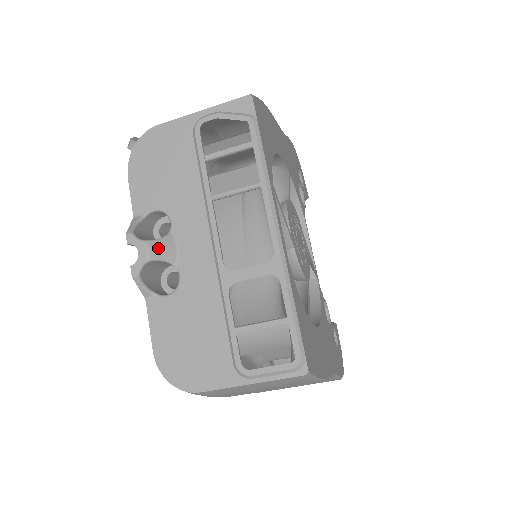
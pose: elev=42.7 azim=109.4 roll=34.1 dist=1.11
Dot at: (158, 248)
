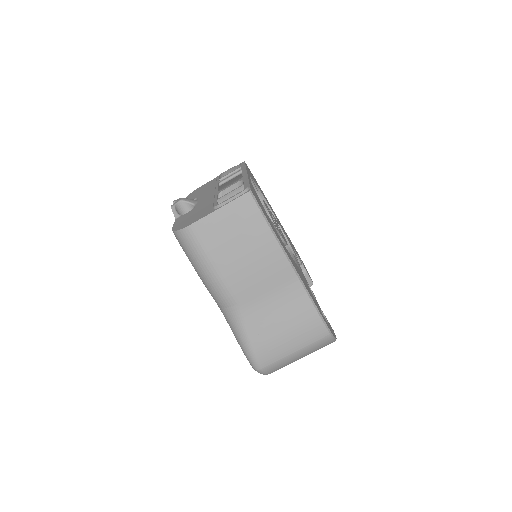
Dot at: (187, 199)
